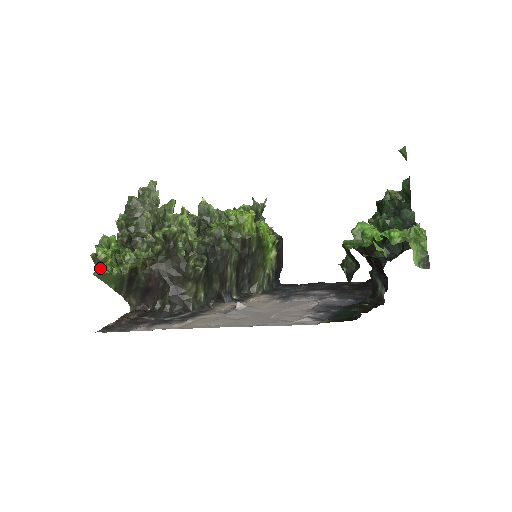
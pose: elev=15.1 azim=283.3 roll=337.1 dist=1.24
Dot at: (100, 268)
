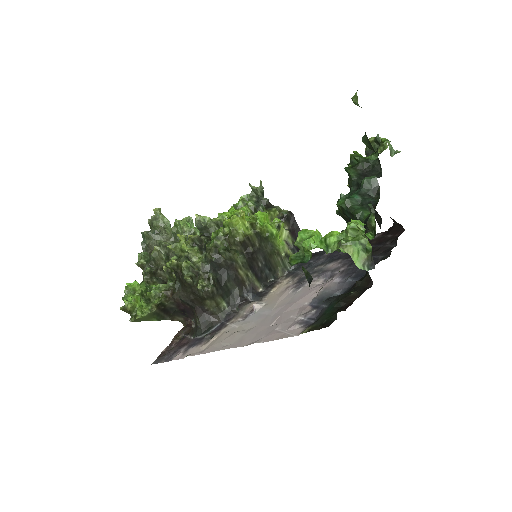
Dot at: (133, 315)
